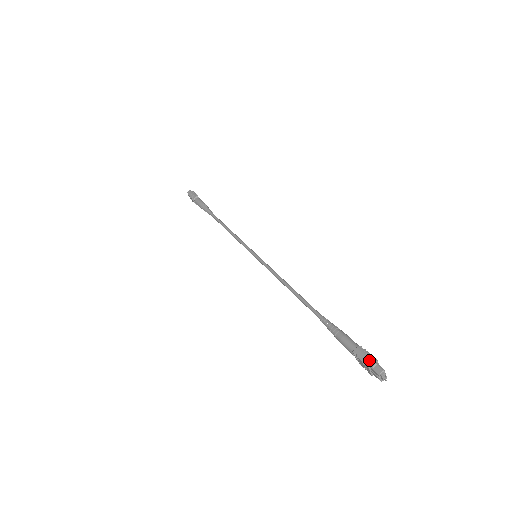
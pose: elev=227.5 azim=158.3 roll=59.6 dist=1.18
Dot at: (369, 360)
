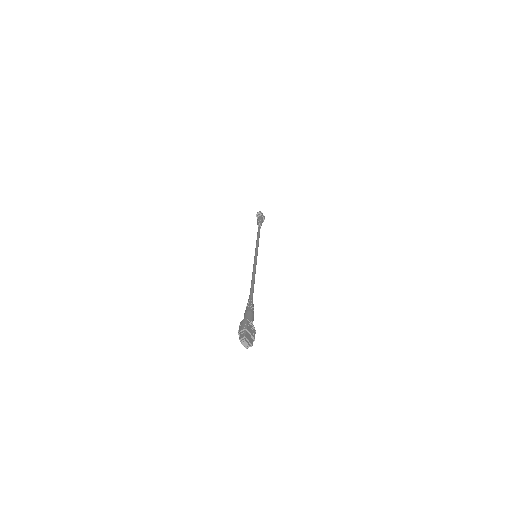
Dot at: (241, 328)
